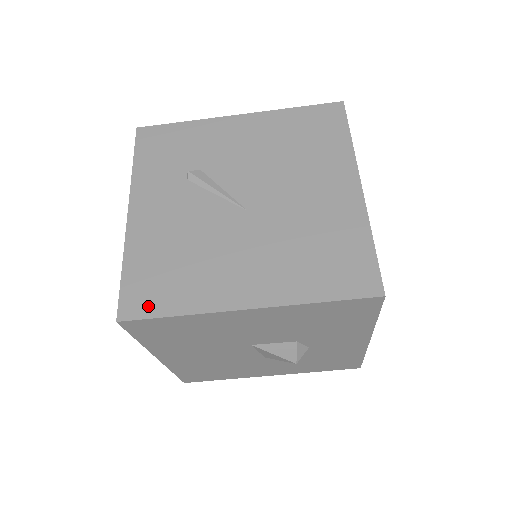
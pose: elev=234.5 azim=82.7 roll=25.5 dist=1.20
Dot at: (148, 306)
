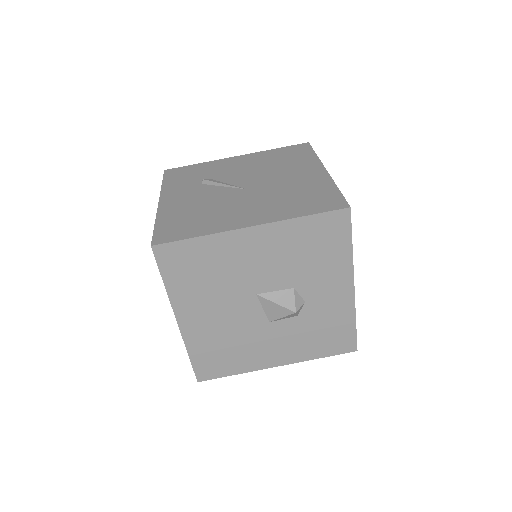
Dot at: (175, 236)
